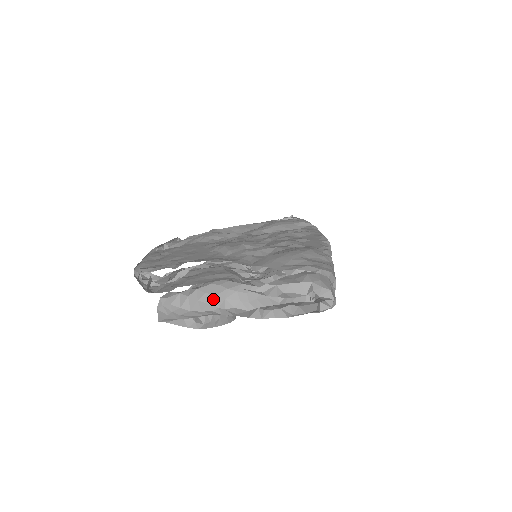
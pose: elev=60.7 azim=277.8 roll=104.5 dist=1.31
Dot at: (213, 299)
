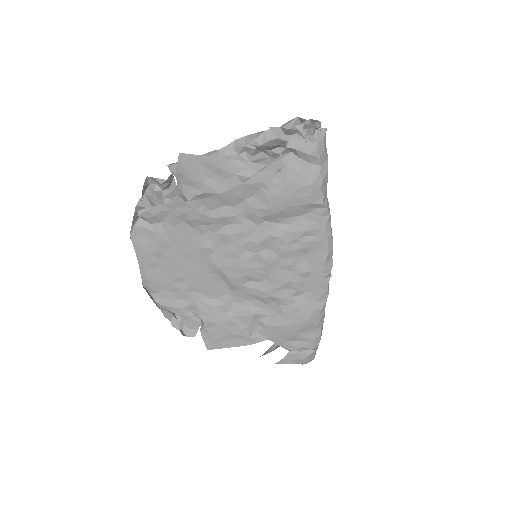
Dot at: occluded
